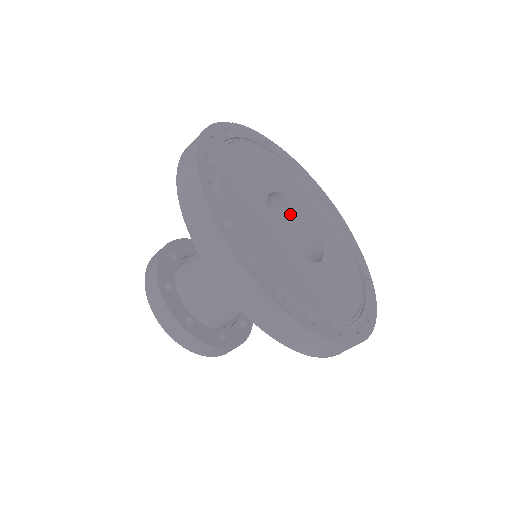
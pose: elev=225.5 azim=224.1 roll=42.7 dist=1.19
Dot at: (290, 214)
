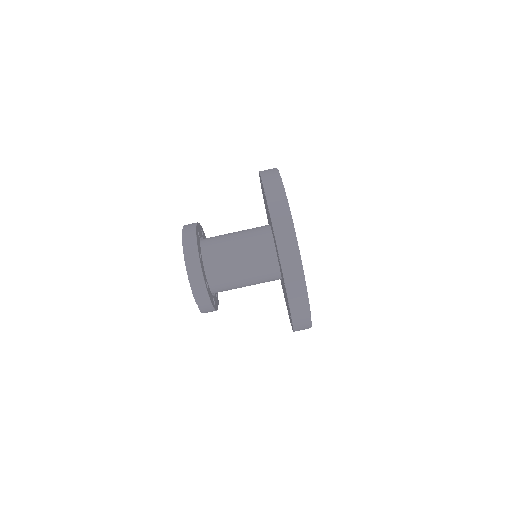
Dot at: occluded
